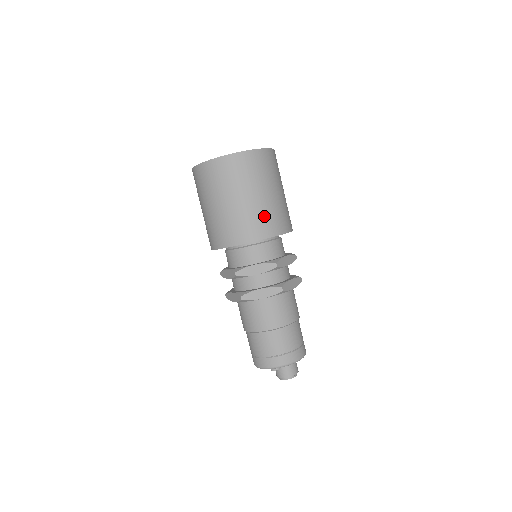
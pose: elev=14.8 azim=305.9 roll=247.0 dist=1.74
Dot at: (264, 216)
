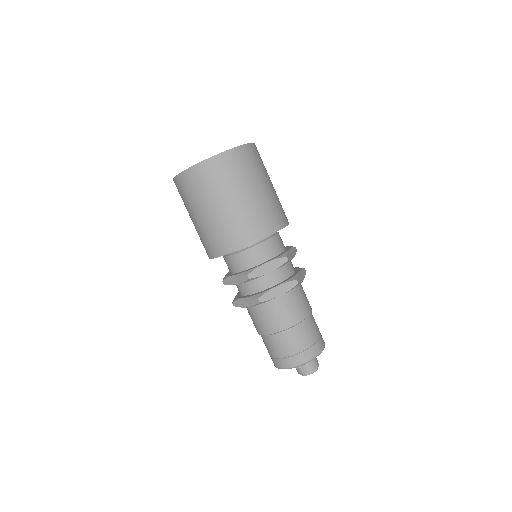
Dot at: (266, 211)
